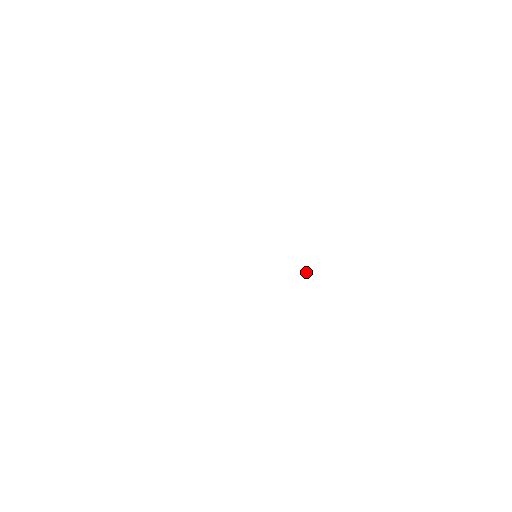
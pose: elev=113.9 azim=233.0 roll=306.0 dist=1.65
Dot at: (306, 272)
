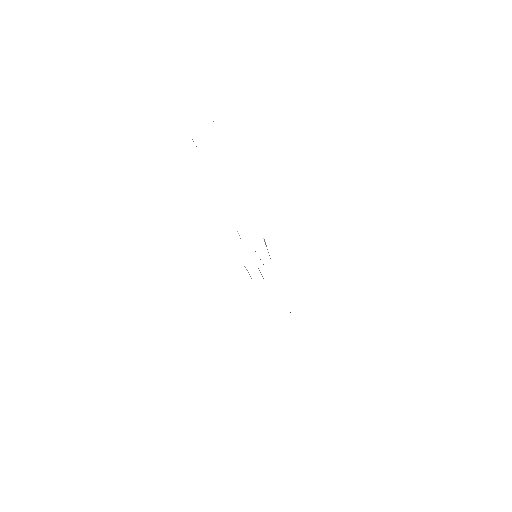
Dot at: occluded
